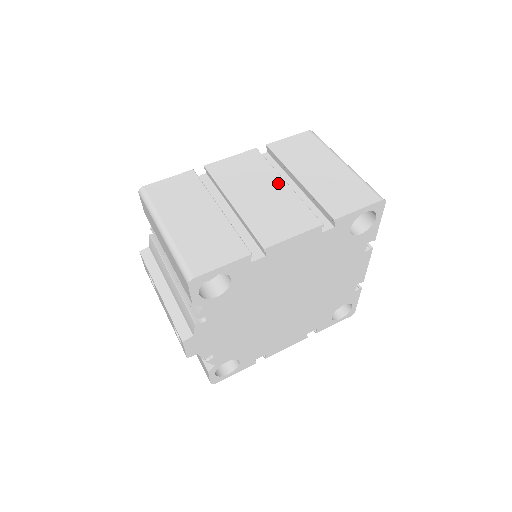
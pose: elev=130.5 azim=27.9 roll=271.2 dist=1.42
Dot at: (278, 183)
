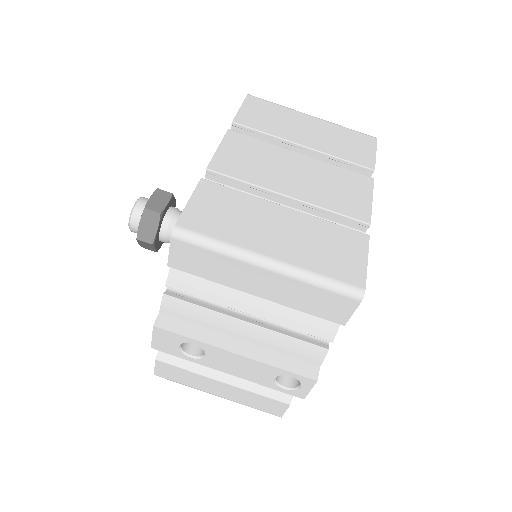
Dot at: (296, 157)
